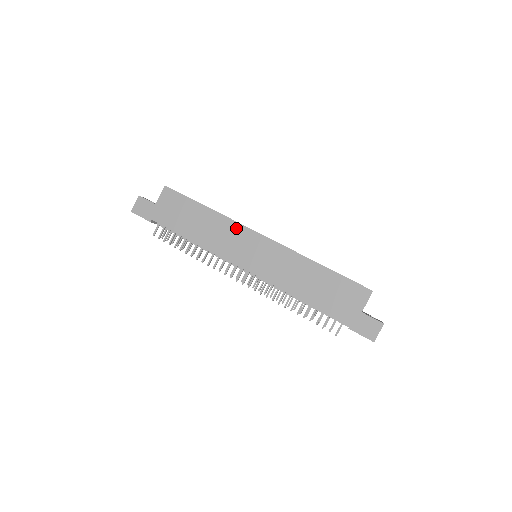
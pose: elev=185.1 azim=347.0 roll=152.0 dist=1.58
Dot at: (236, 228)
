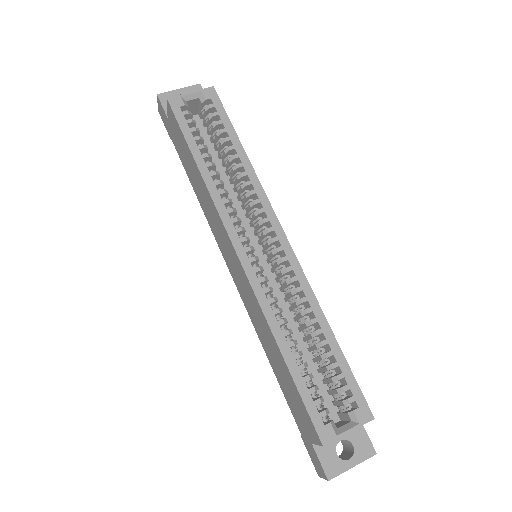
Dot at: (218, 219)
